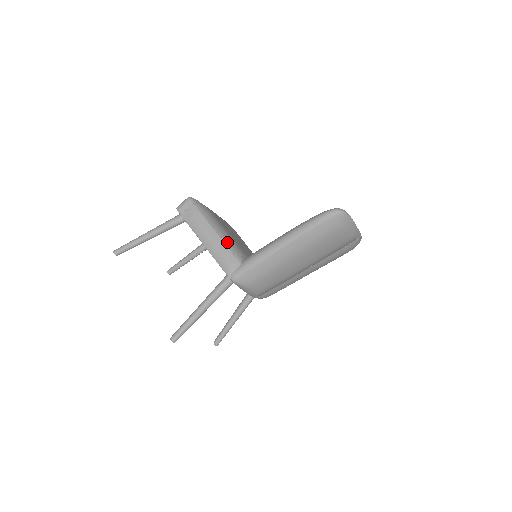
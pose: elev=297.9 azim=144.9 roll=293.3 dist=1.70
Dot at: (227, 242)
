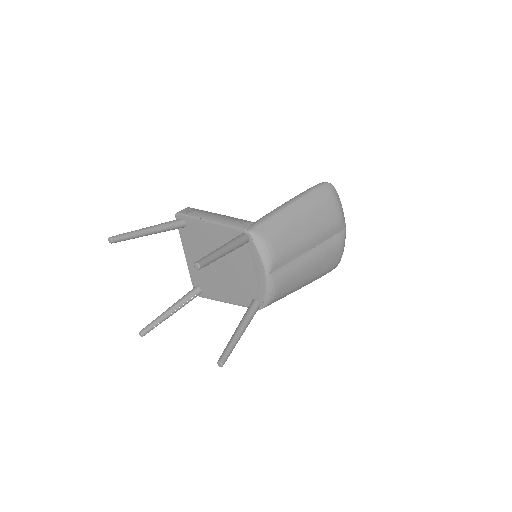
Dot at: occluded
